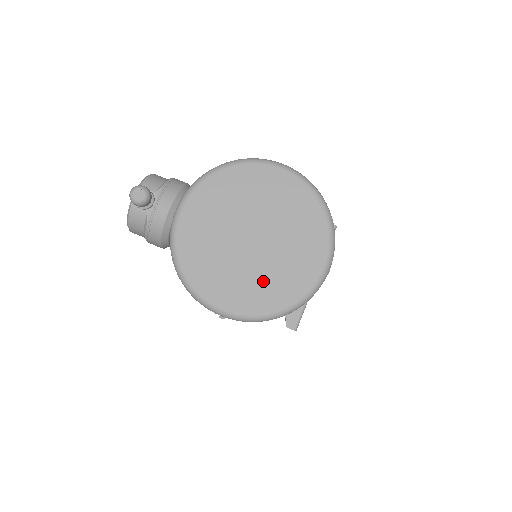
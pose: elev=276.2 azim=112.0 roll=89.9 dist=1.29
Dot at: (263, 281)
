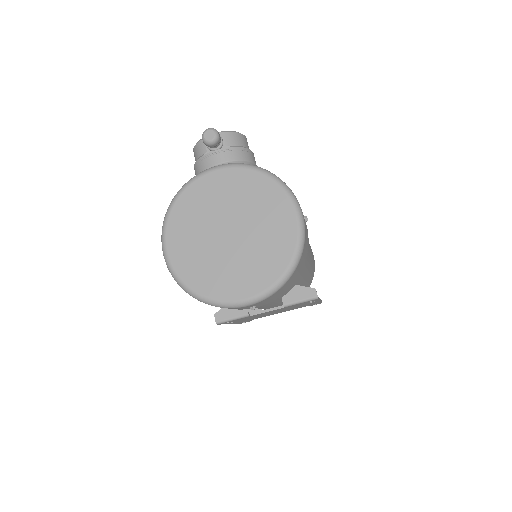
Dot at: (204, 263)
